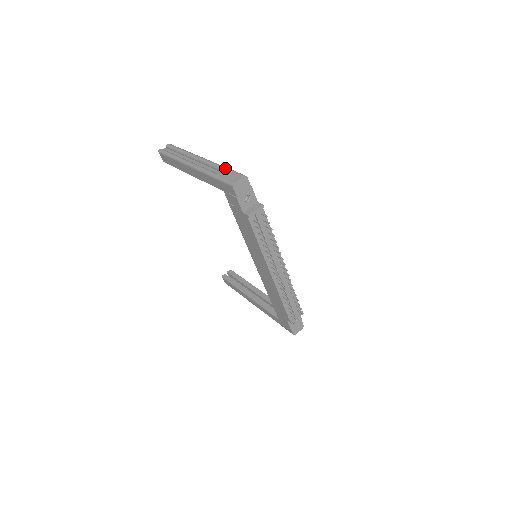
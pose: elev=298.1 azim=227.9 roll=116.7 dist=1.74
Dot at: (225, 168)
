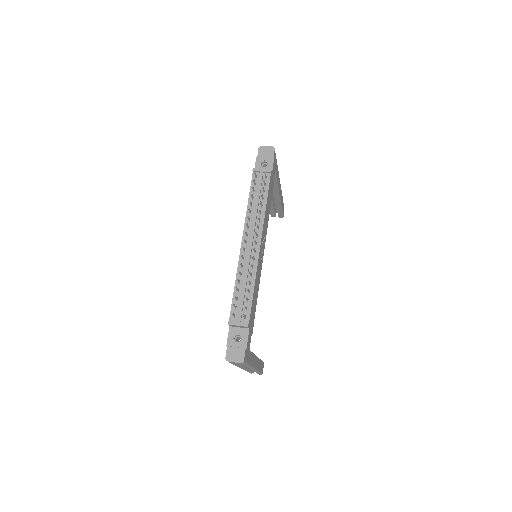
Dot at: occluded
